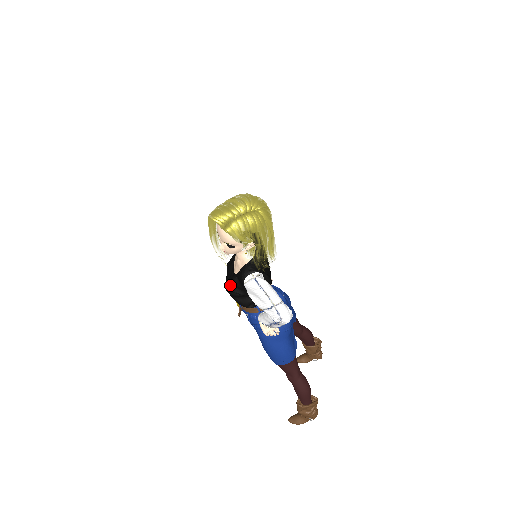
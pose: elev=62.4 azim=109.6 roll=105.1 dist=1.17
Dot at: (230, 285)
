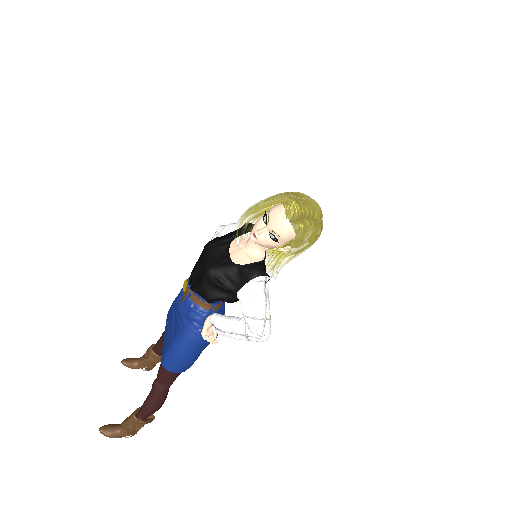
Dot at: (219, 270)
